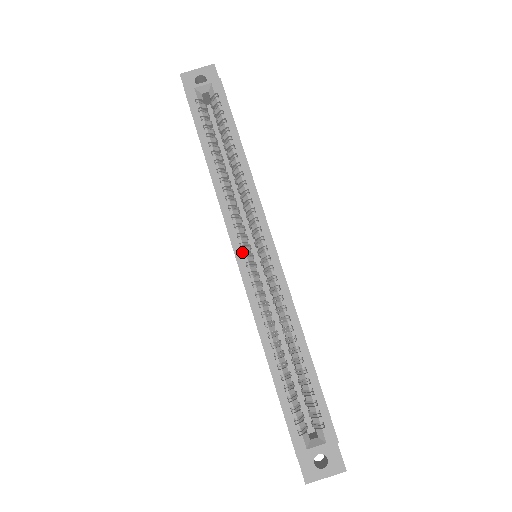
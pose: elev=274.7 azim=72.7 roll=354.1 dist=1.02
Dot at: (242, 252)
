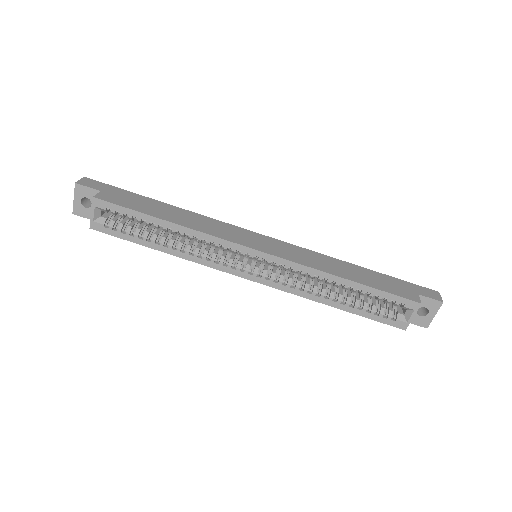
Dot at: (247, 273)
